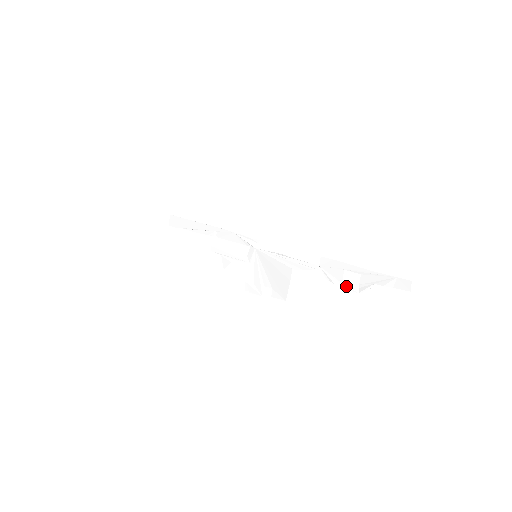
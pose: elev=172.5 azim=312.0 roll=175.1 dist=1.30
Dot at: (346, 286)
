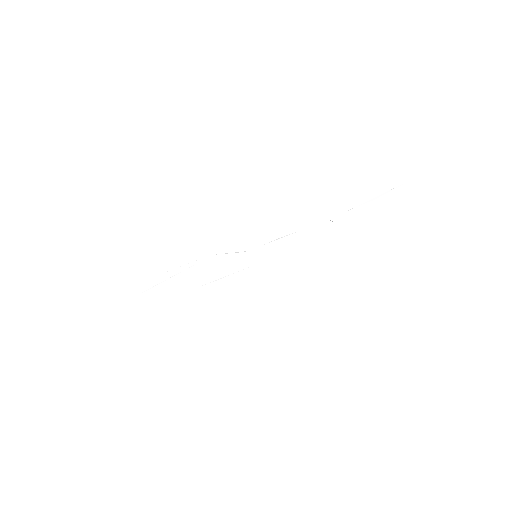
Dot at: (367, 217)
